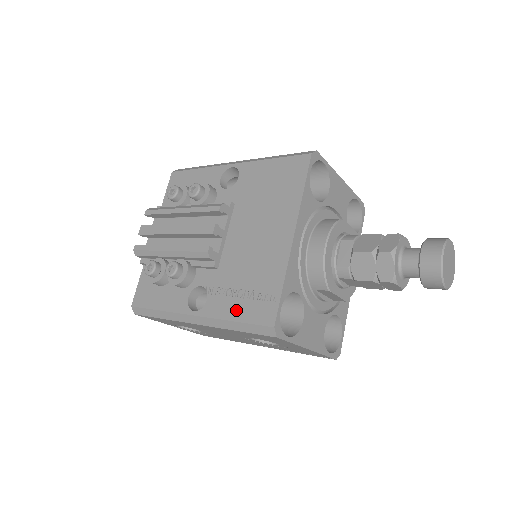
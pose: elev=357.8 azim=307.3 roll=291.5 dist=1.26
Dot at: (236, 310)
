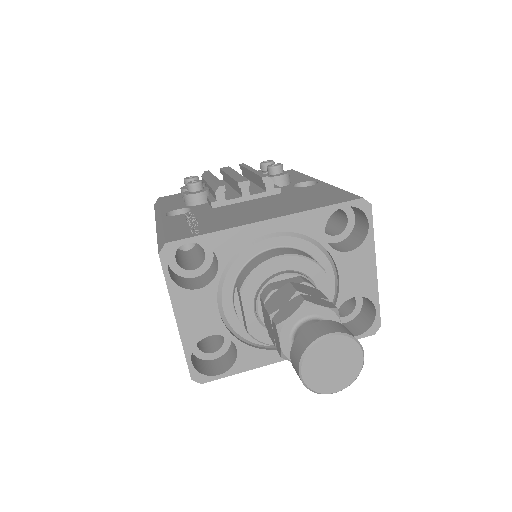
Dot at: (175, 226)
